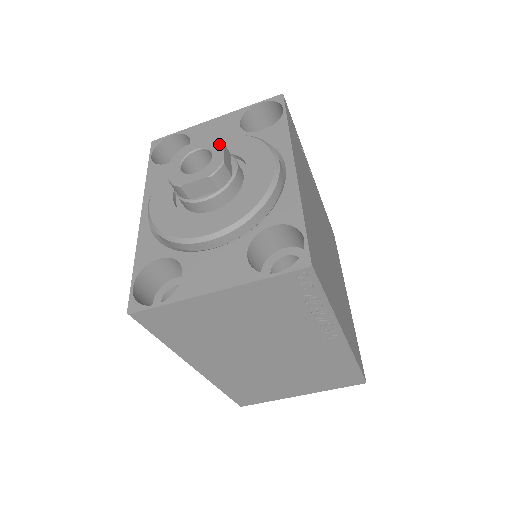
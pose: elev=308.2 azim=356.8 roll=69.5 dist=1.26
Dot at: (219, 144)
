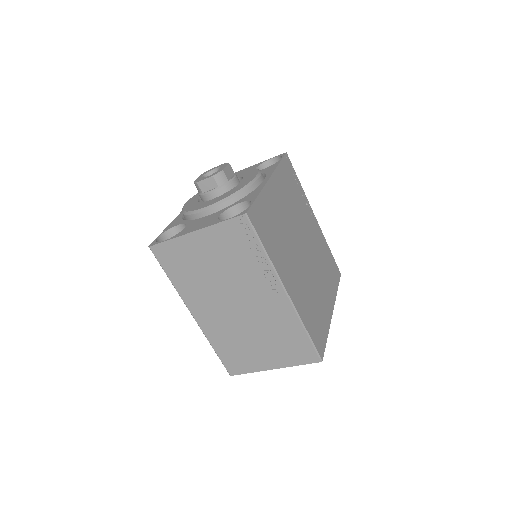
Dot at: (226, 164)
